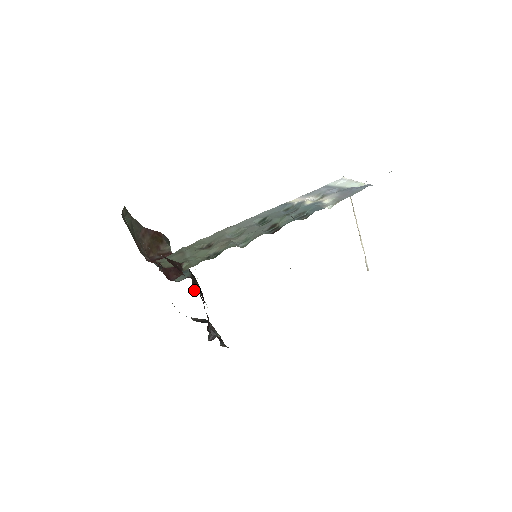
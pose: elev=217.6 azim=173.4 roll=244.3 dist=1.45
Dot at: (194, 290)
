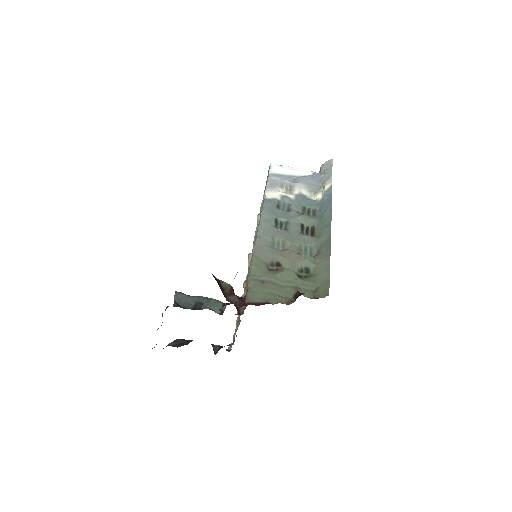
Dot at: occluded
